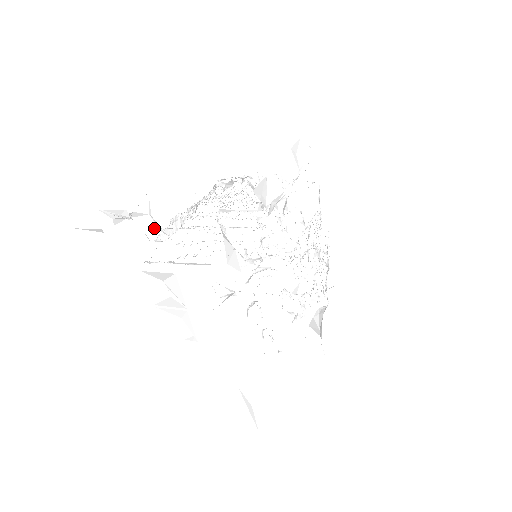
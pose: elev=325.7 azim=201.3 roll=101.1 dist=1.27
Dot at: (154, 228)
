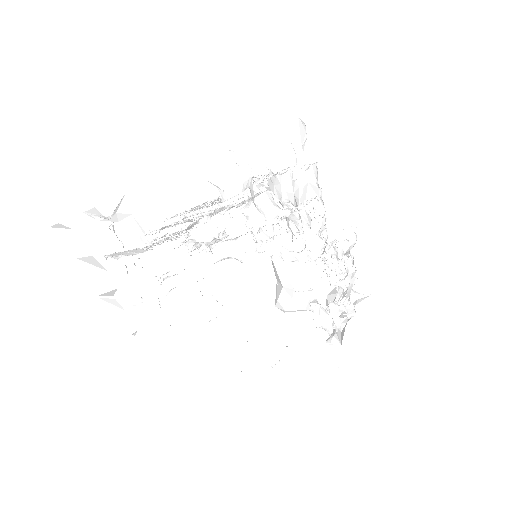
Dot at: (140, 229)
